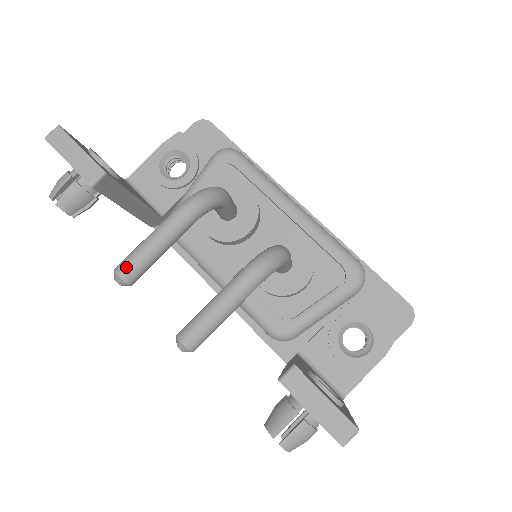
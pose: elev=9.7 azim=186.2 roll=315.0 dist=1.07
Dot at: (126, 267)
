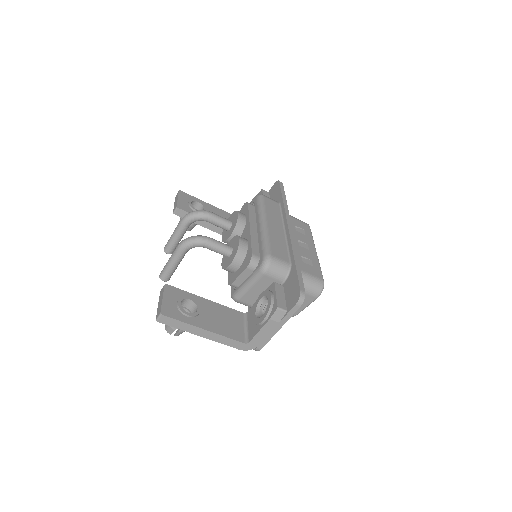
Dot at: (166, 245)
